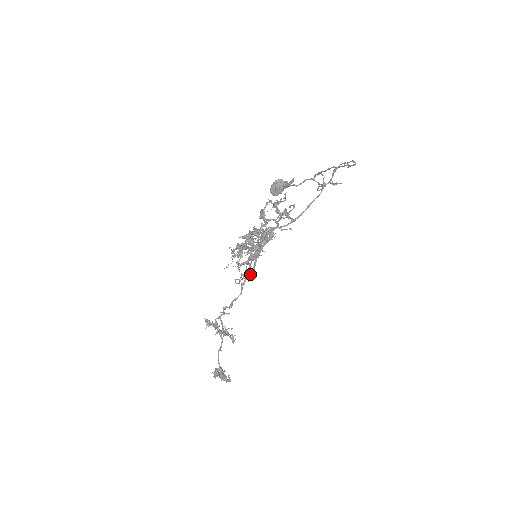
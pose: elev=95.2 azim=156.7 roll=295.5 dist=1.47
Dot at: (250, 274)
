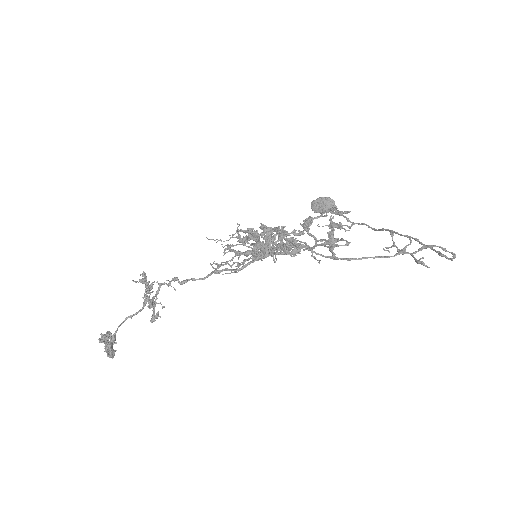
Dot at: (234, 269)
